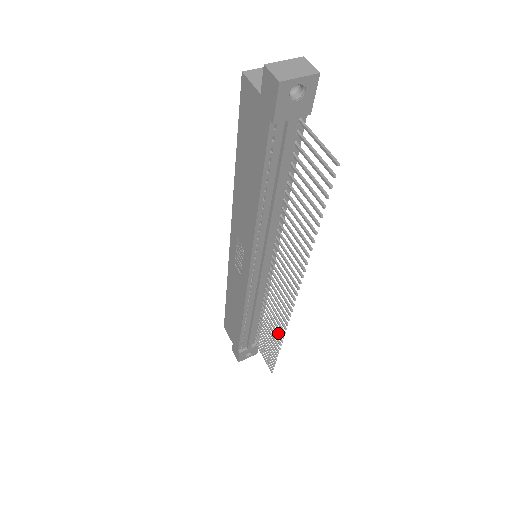
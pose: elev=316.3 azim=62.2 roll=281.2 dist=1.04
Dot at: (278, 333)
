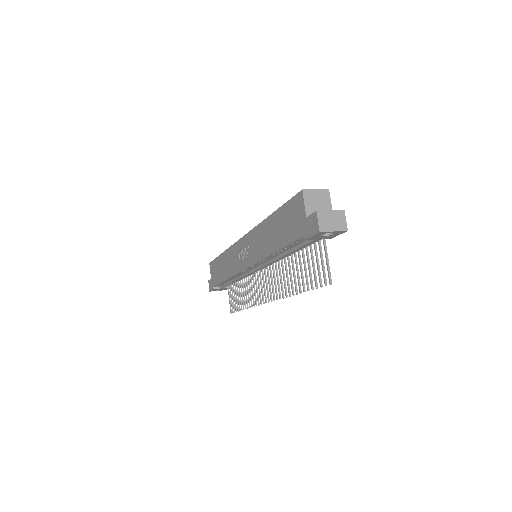
Dot at: (247, 301)
